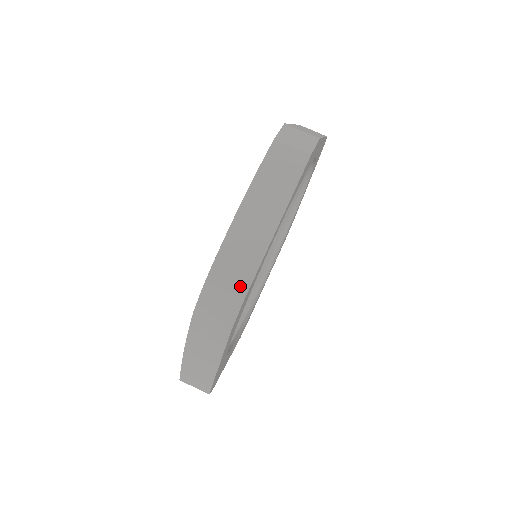
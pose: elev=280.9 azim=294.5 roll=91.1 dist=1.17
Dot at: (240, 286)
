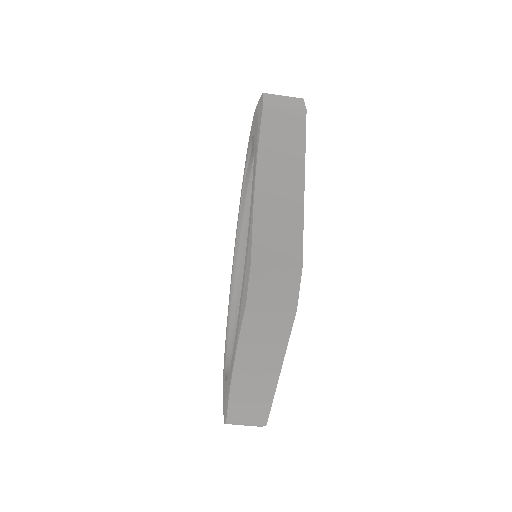
Dot at: occluded
